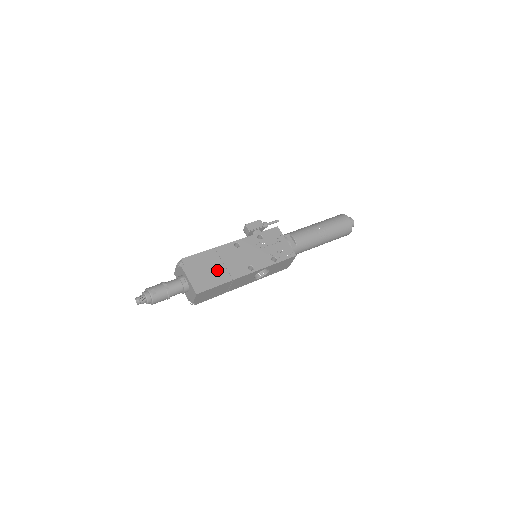
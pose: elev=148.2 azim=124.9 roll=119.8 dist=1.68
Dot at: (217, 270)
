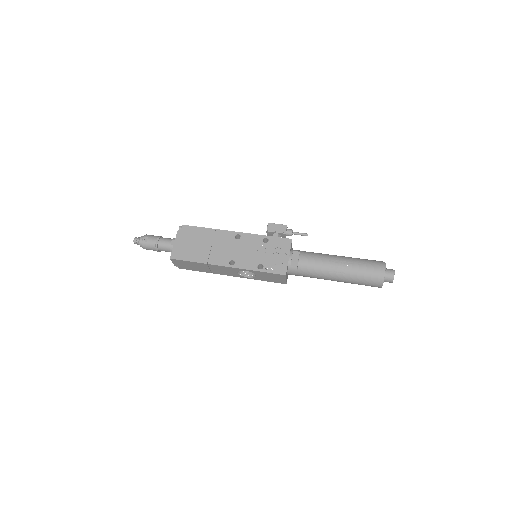
Dot at: (202, 248)
